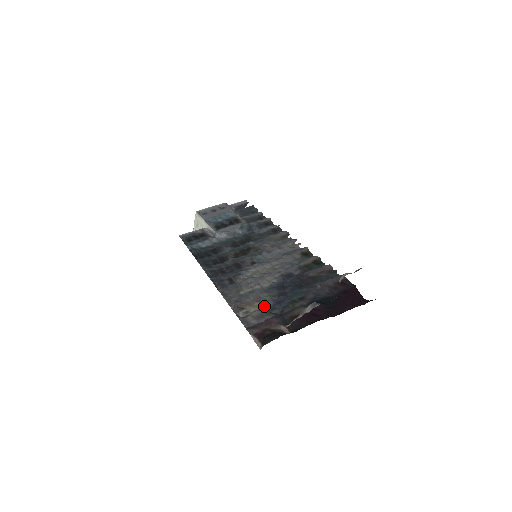
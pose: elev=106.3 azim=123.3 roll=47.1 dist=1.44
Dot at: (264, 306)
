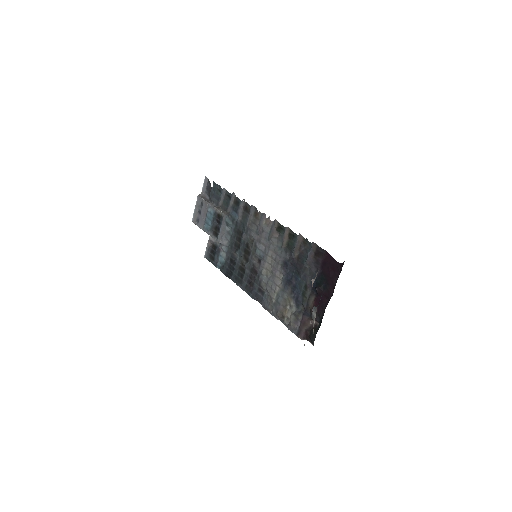
Dot at: (292, 308)
